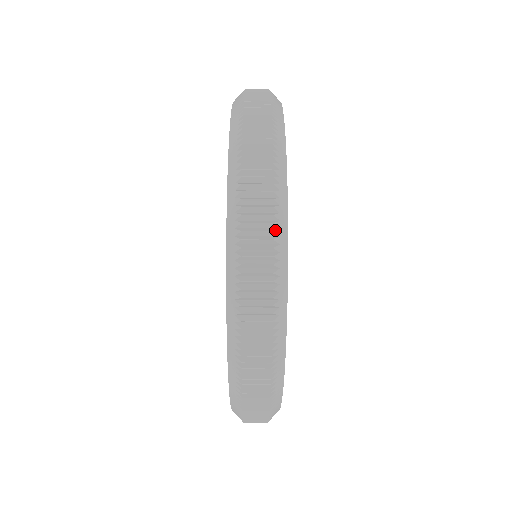
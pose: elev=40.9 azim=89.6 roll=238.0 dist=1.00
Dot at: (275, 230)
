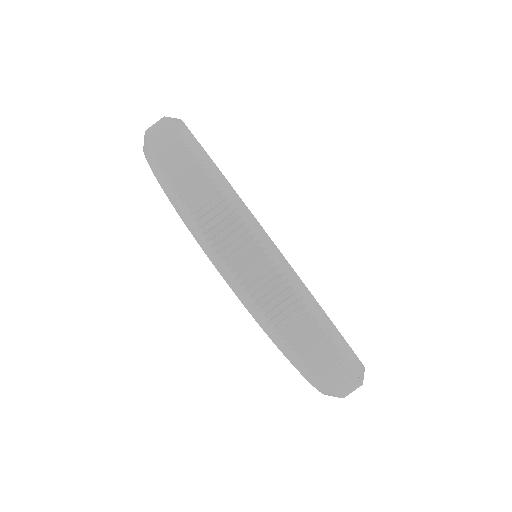
Dot at: occluded
